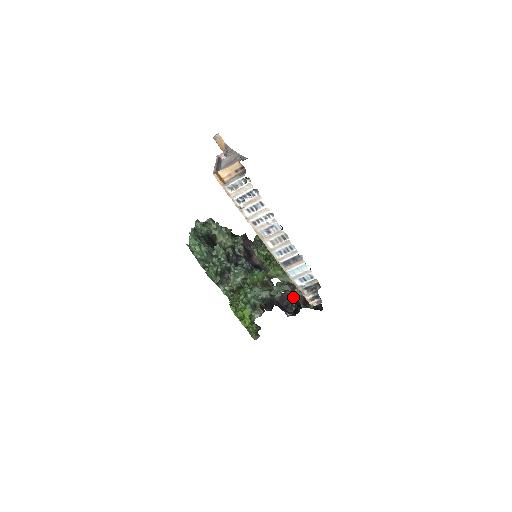
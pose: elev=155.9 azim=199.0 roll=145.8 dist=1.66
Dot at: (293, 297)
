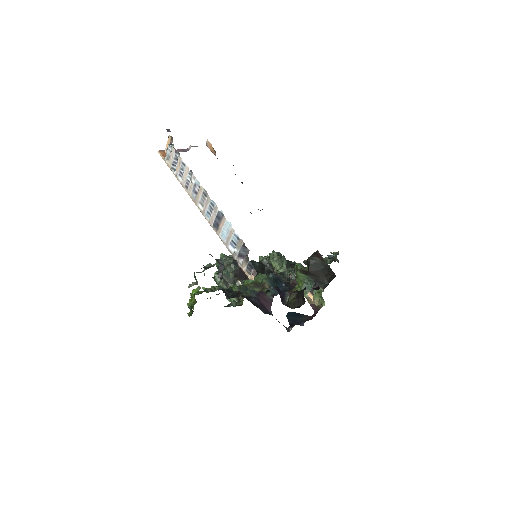
Dot at: (224, 265)
